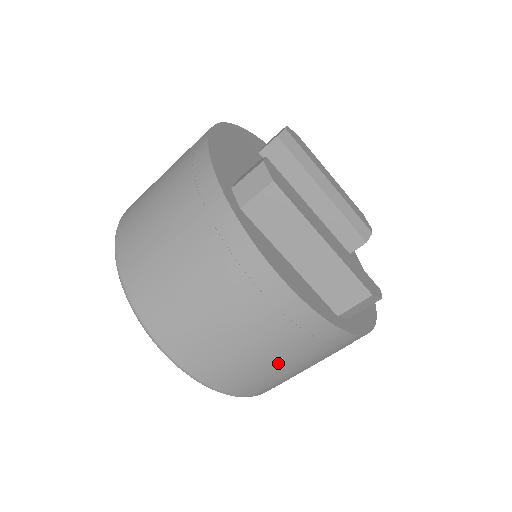
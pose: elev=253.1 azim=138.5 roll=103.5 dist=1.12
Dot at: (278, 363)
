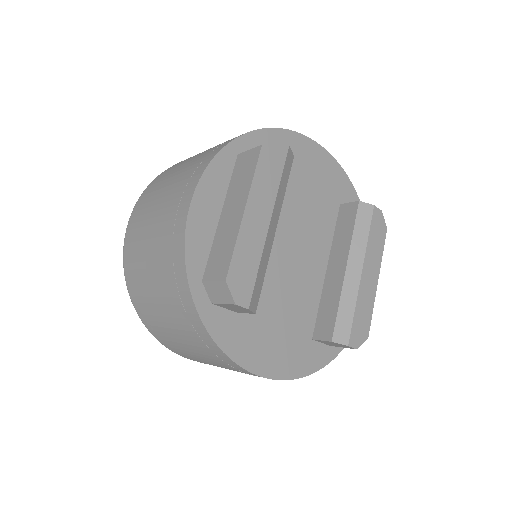
Dot at: (152, 278)
